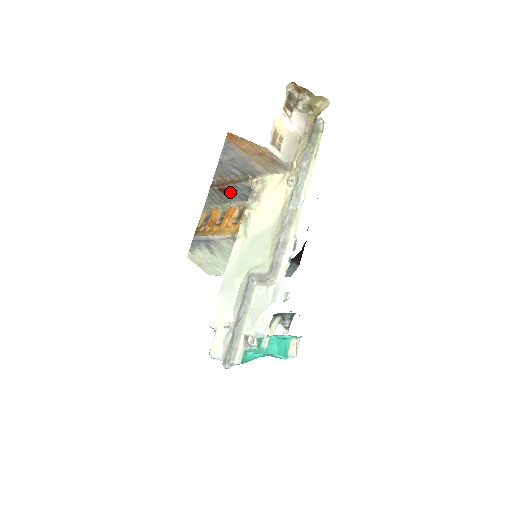
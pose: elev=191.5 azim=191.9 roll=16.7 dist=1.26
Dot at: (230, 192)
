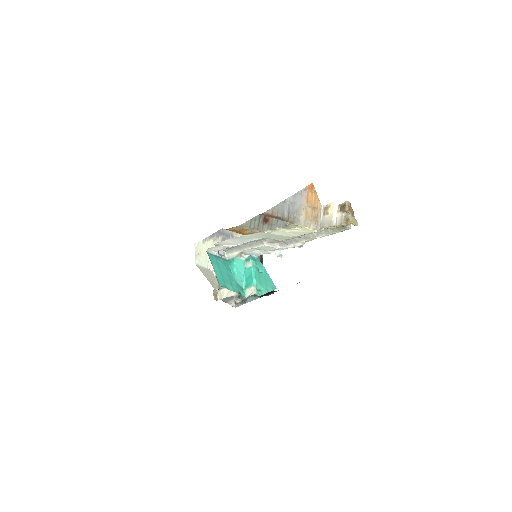
Dot at: (269, 223)
